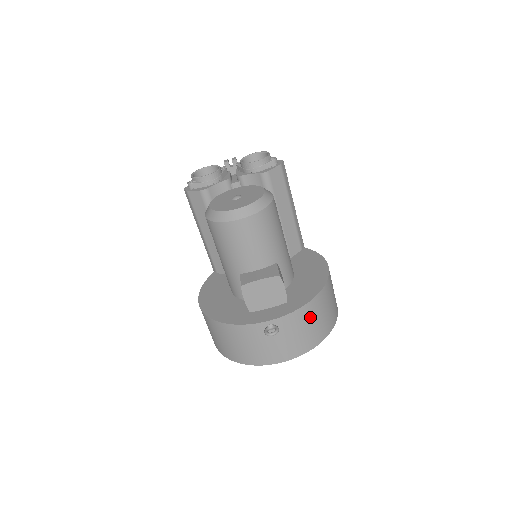
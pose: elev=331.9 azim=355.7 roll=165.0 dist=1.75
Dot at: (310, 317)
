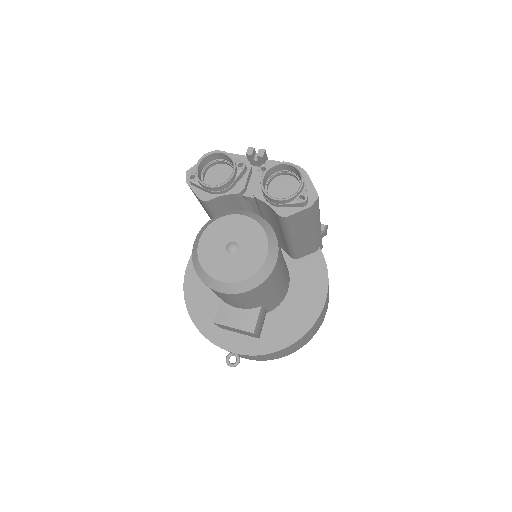
Dot at: (277, 354)
